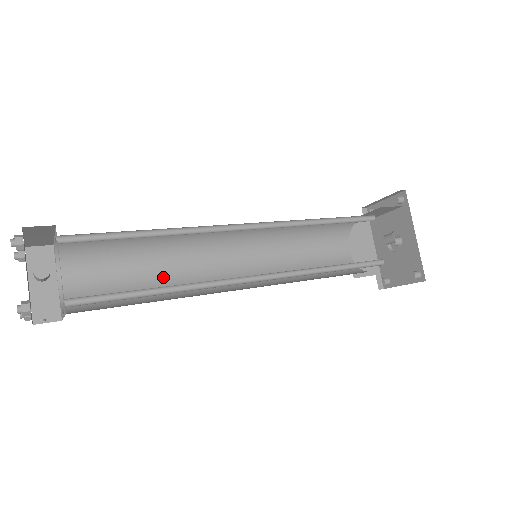
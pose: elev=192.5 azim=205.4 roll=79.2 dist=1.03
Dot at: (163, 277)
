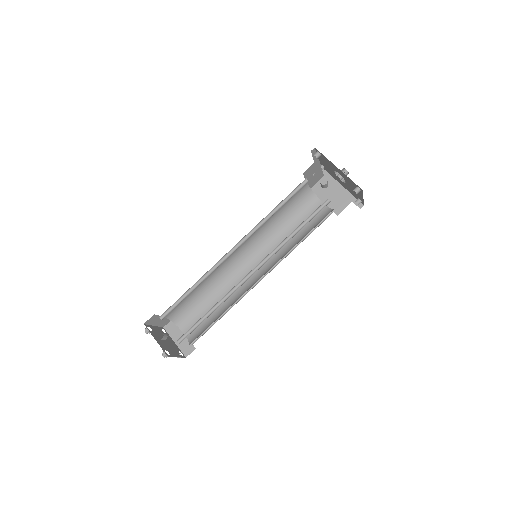
Dot at: occluded
